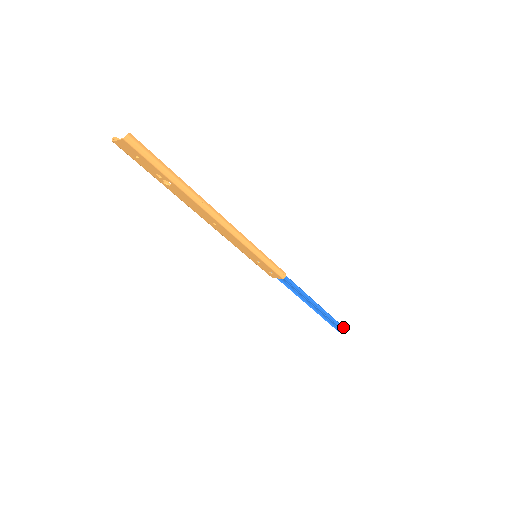
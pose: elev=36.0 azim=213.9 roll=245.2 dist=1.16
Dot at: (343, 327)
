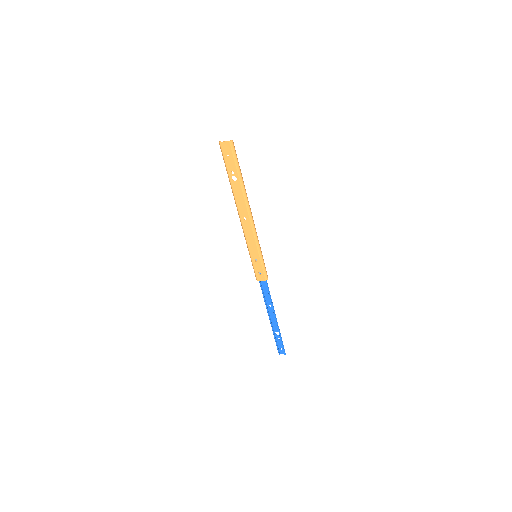
Dot at: (284, 349)
